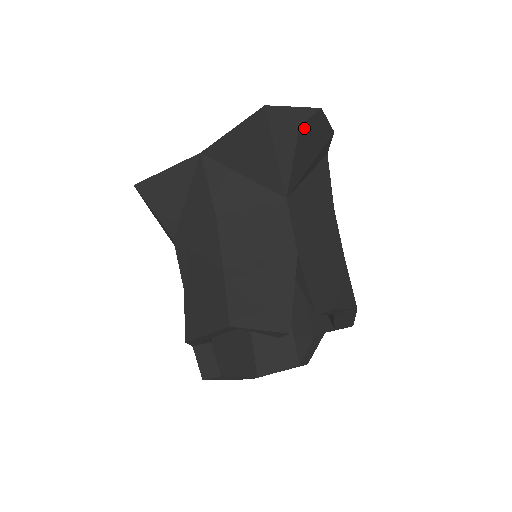
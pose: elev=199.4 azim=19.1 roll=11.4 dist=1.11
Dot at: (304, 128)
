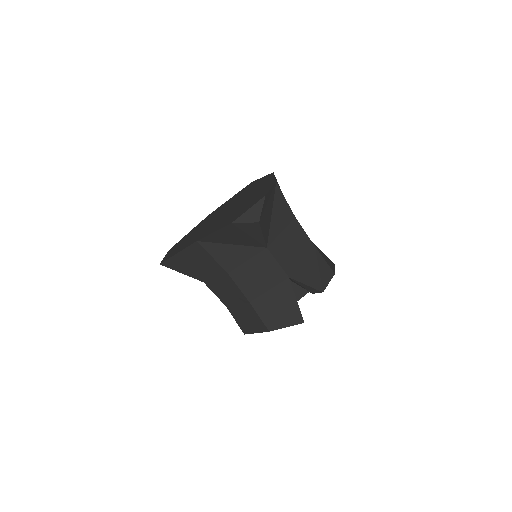
Dot at: (261, 217)
